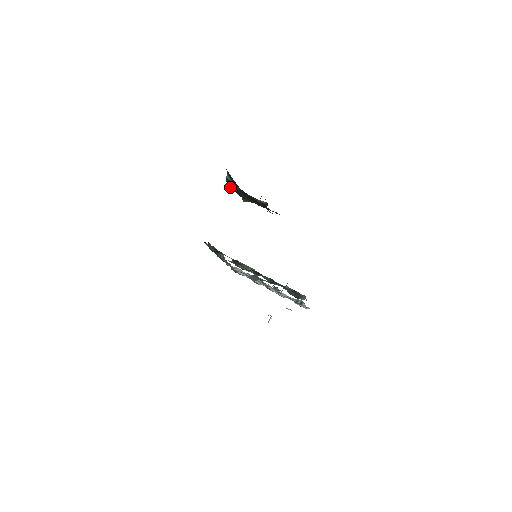
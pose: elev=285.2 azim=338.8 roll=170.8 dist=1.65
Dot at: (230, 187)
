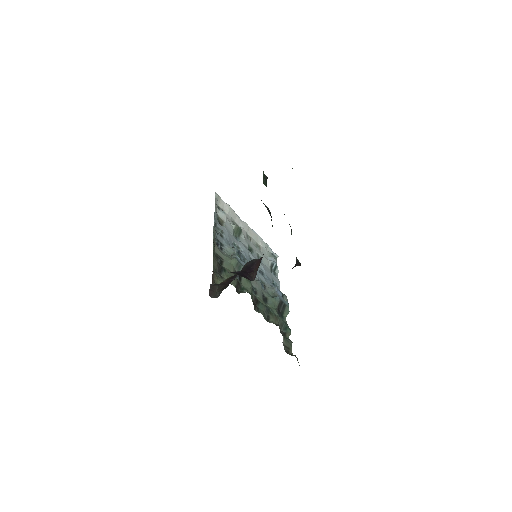
Dot at: occluded
